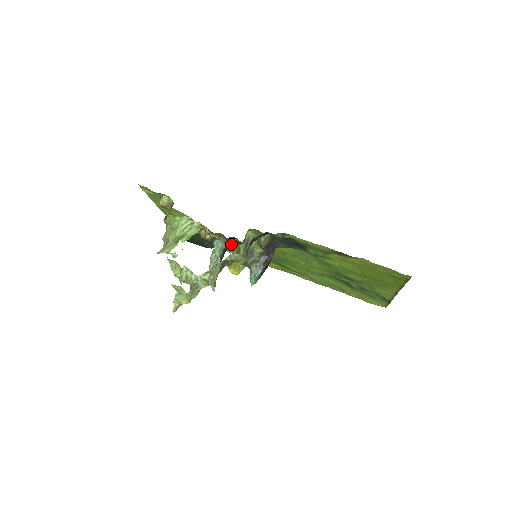
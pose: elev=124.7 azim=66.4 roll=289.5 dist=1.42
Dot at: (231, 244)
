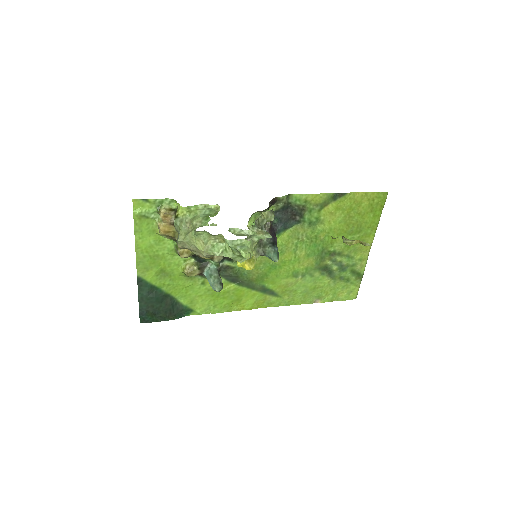
Dot at: (210, 286)
